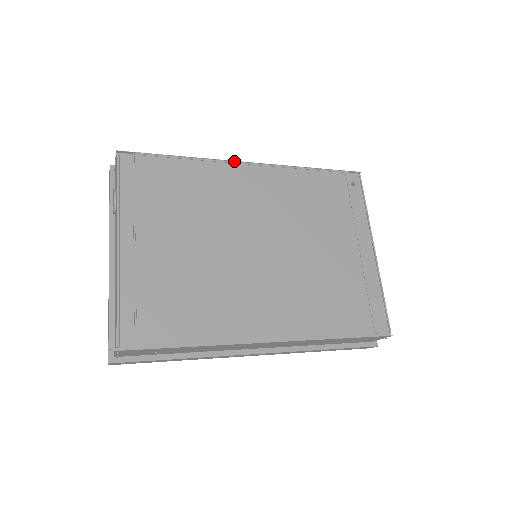
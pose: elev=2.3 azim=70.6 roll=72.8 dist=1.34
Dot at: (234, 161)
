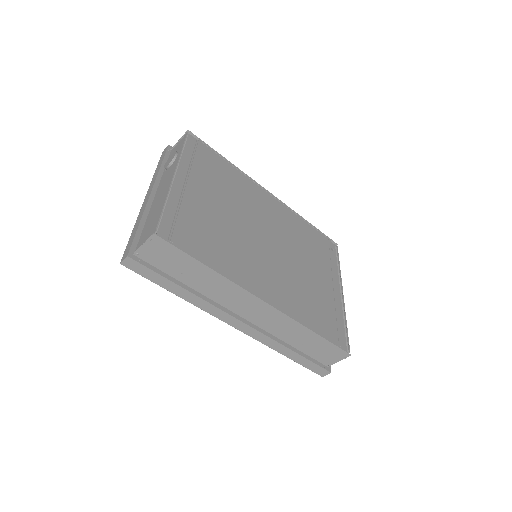
Dot at: (260, 186)
